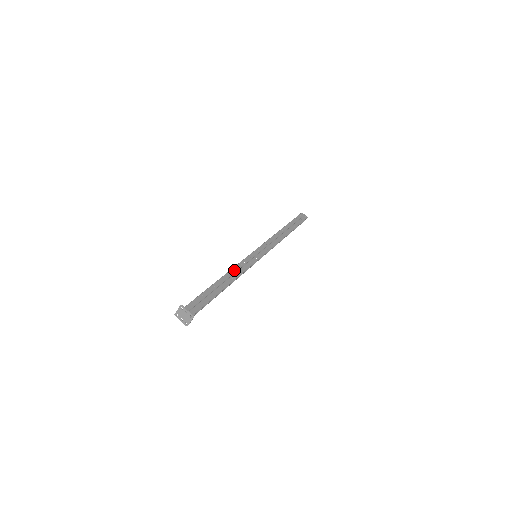
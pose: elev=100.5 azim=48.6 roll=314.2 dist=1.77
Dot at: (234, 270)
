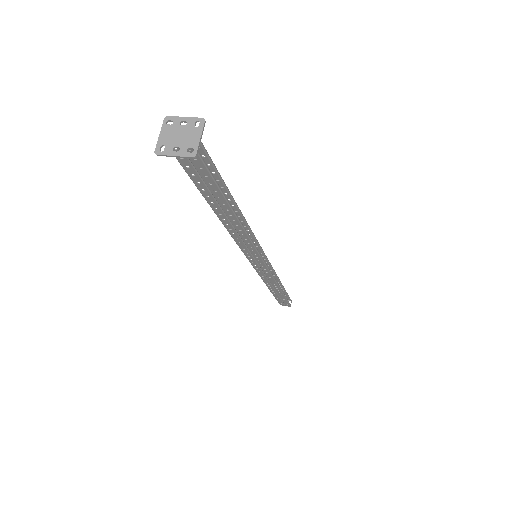
Dot at: occluded
